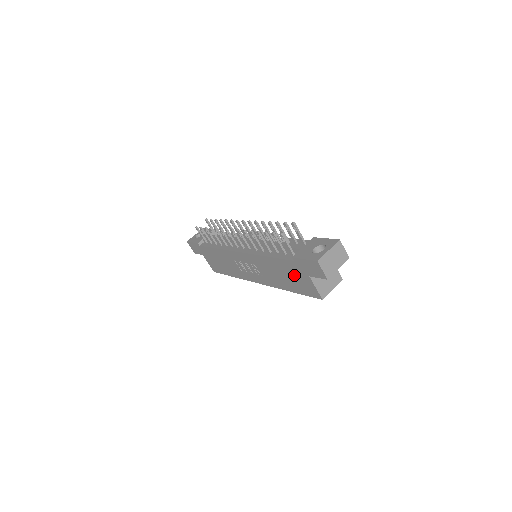
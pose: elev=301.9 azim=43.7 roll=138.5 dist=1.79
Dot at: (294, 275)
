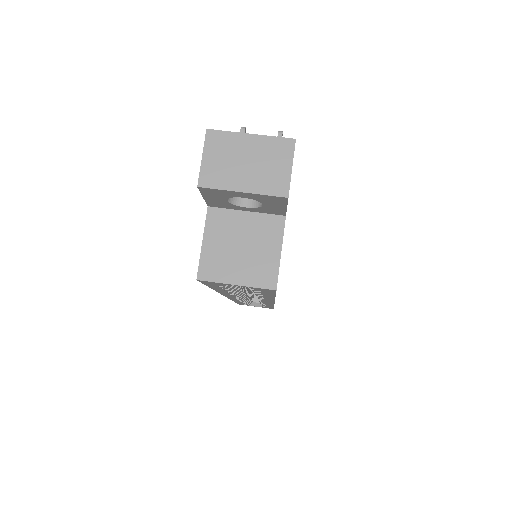
Dot at: occluded
